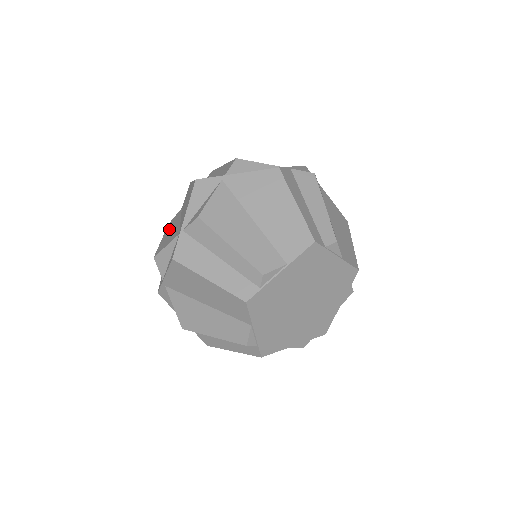
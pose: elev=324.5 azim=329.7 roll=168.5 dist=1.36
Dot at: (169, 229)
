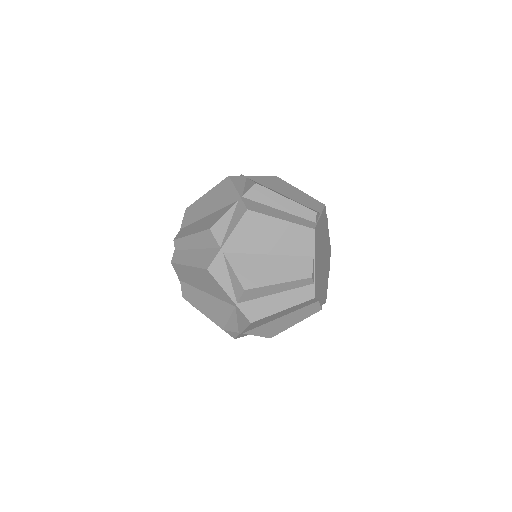
Dot at: (192, 229)
